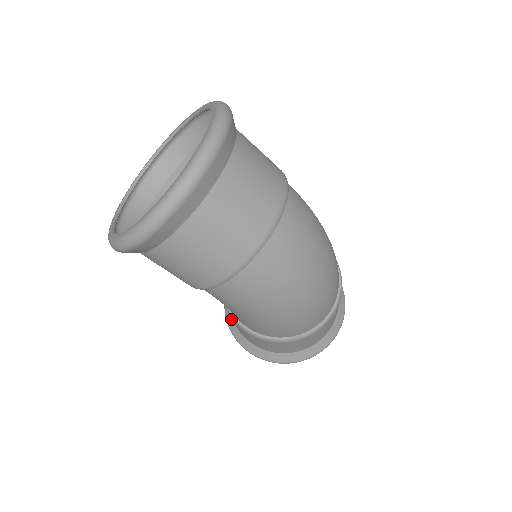
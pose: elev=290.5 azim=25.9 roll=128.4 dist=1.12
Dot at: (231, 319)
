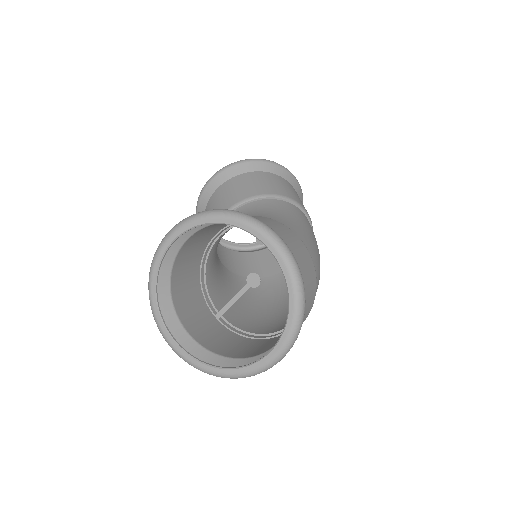
Dot at: occluded
